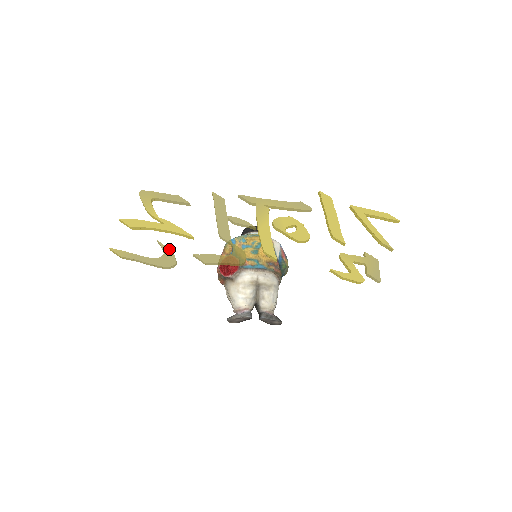
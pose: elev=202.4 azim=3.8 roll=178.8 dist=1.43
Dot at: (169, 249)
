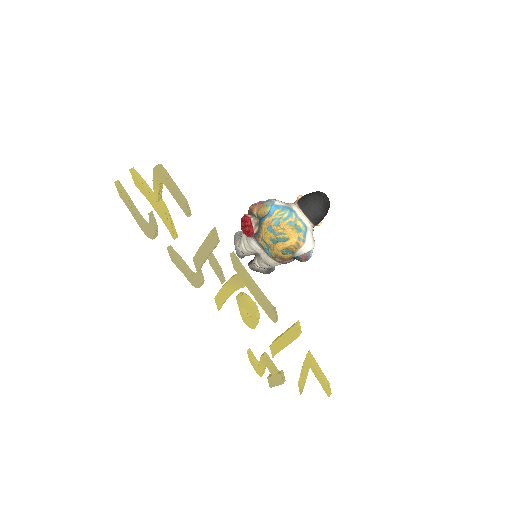
Dot at: (153, 228)
